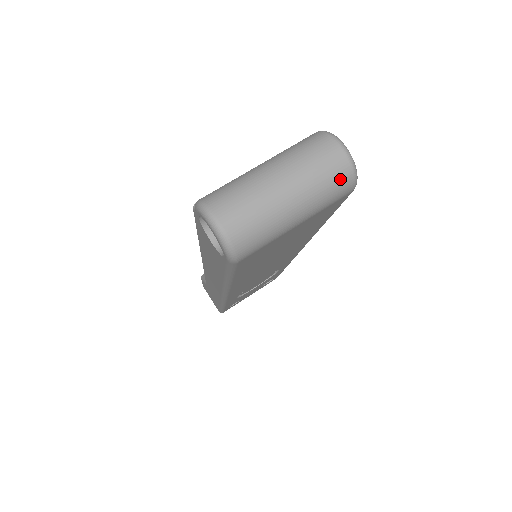
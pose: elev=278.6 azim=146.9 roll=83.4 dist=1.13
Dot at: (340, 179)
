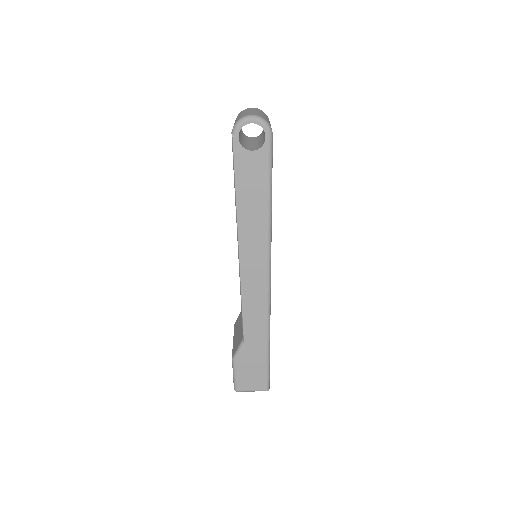
Dot at: (264, 113)
